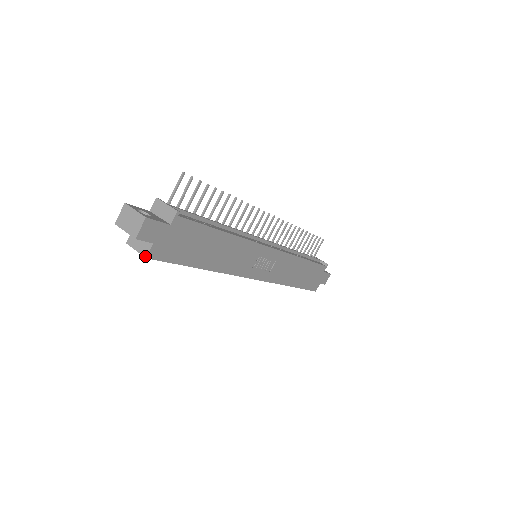
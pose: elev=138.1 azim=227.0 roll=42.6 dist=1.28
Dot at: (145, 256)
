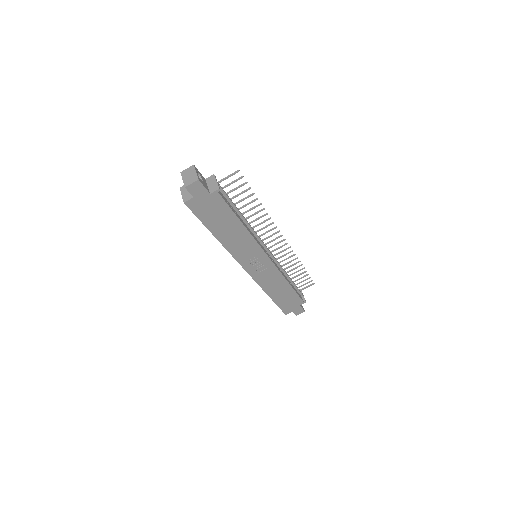
Dot at: (184, 201)
